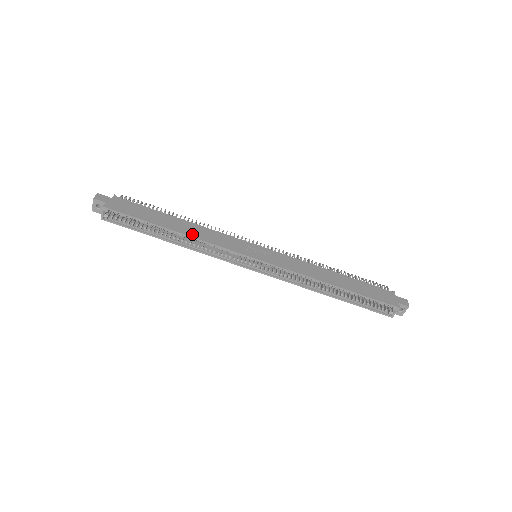
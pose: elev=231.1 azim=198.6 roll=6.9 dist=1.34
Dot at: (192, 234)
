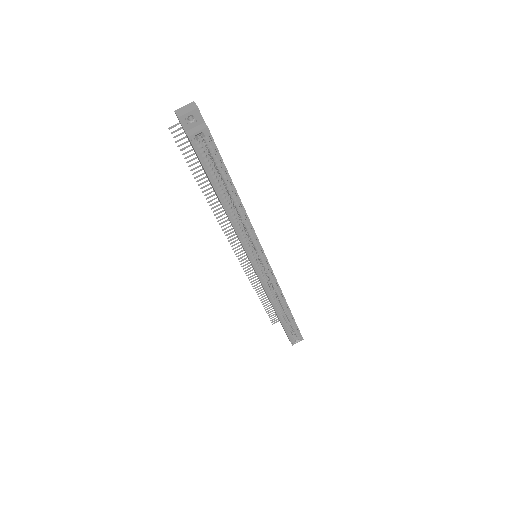
Dot at: (245, 210)
